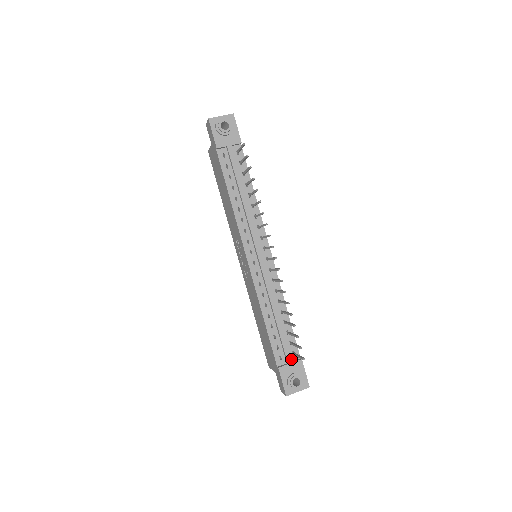
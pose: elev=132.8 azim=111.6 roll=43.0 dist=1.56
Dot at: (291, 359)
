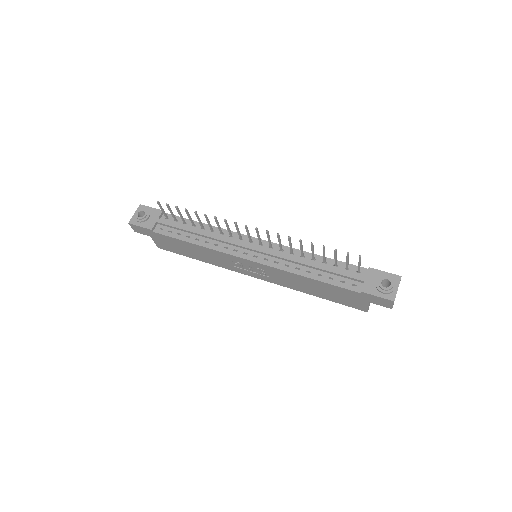
Dot at: (361, 276)
